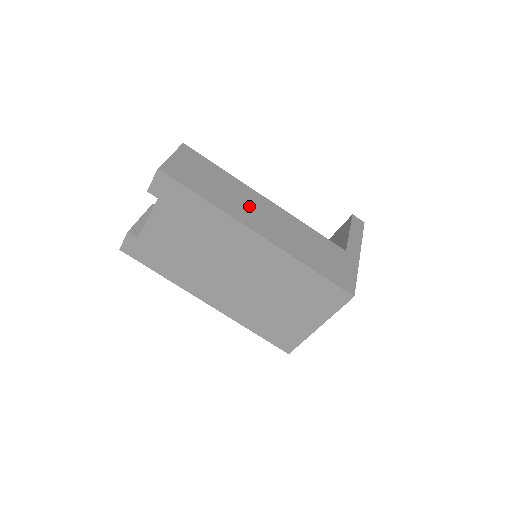
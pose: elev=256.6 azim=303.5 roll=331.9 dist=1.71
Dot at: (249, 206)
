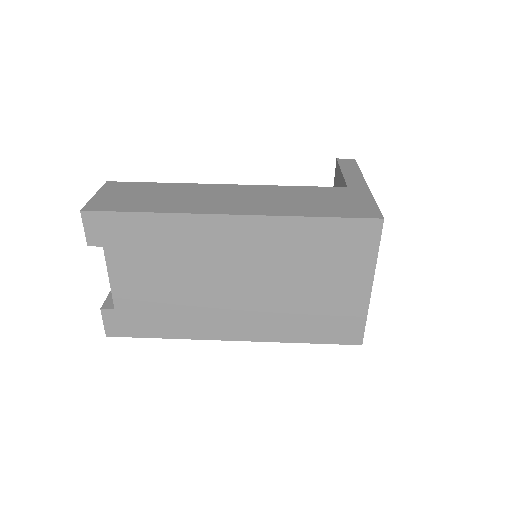
Dot at: (207, 198)
